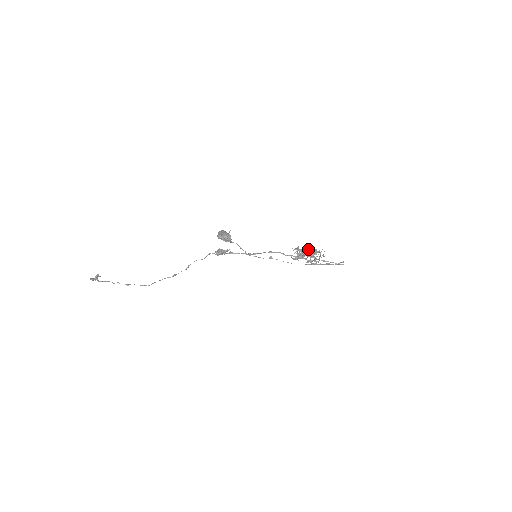
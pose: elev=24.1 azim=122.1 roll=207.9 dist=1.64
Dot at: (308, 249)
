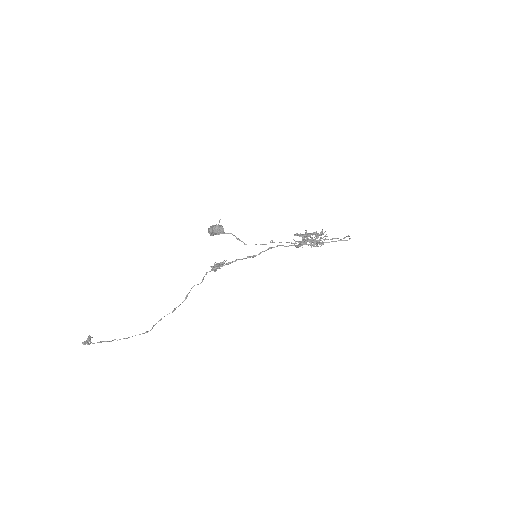
Dot at: (308, 233)
